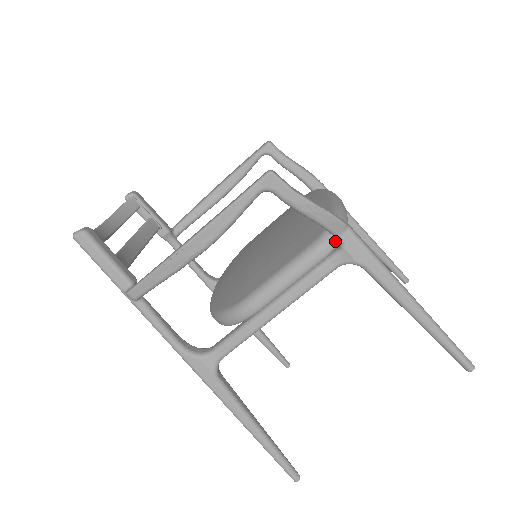
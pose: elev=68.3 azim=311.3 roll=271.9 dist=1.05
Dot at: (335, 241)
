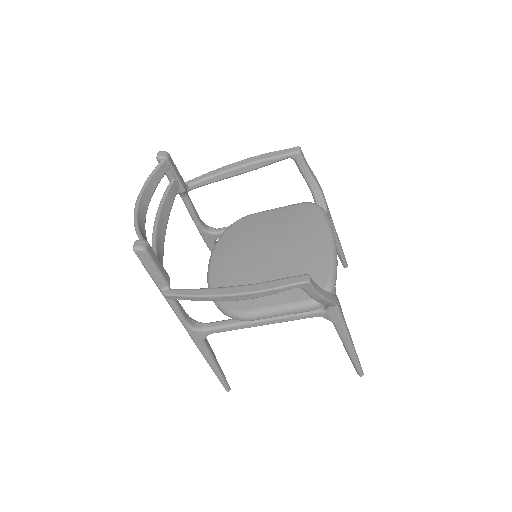
Dot at: occluded
